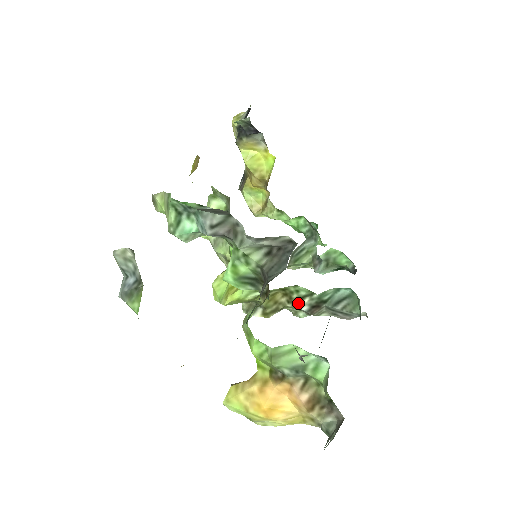
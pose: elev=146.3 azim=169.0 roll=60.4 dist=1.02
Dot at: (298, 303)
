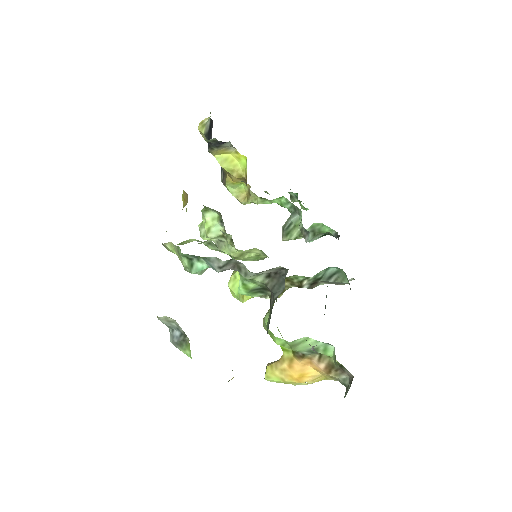
Dot at: (299, 285)
